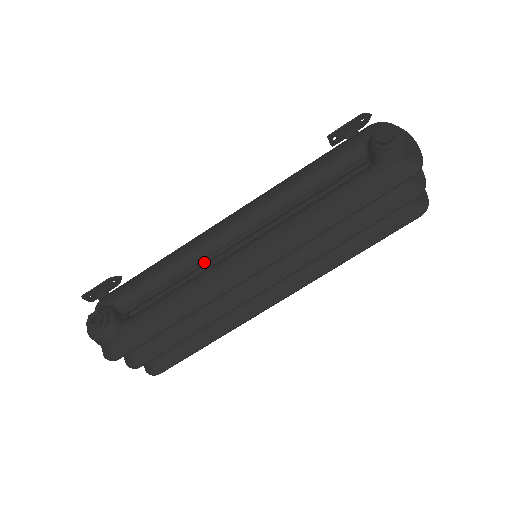
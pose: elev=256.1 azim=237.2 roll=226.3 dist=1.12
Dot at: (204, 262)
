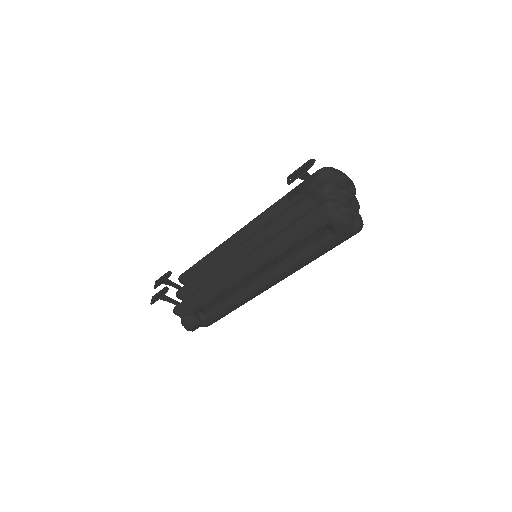
Dot at: occluded
